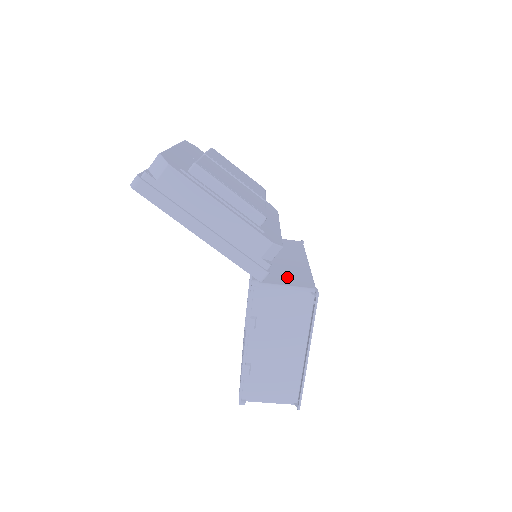
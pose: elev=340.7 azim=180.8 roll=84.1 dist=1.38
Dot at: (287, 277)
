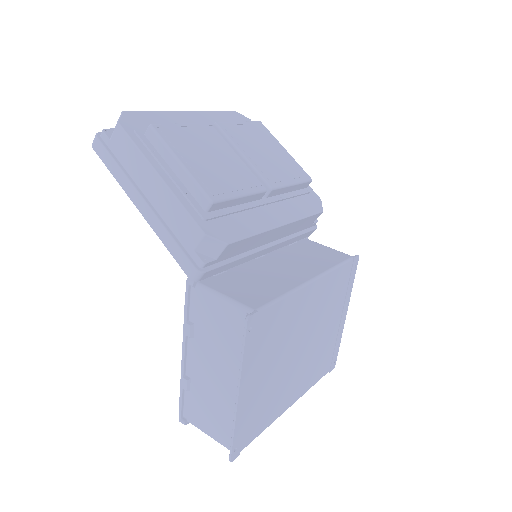
Dot at: (245, 287)
